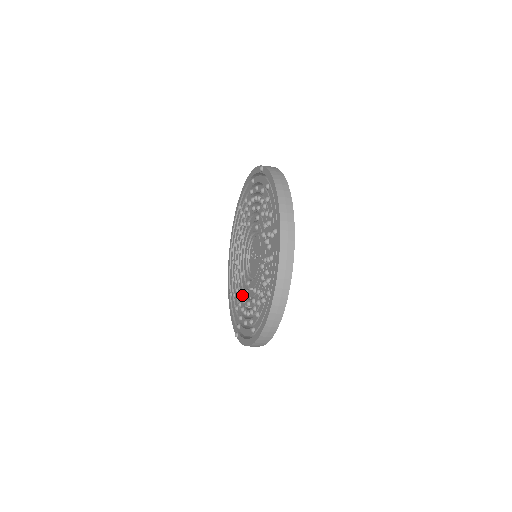
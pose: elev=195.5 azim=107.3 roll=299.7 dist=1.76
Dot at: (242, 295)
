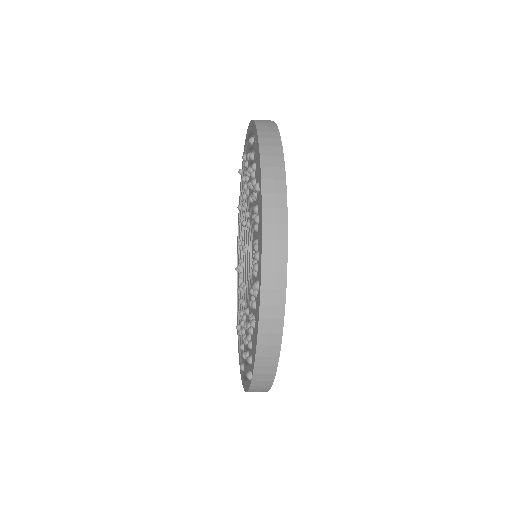
Dot at: occluded
